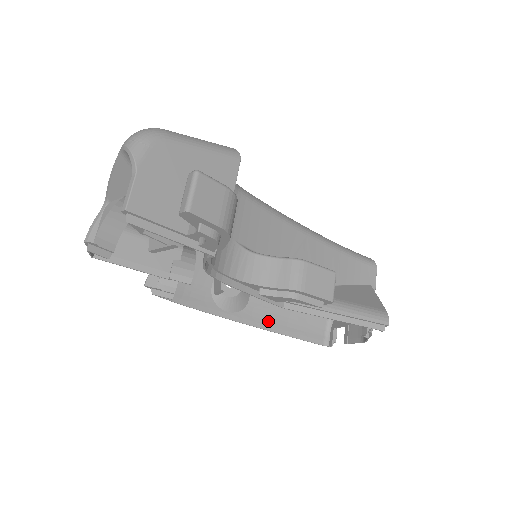
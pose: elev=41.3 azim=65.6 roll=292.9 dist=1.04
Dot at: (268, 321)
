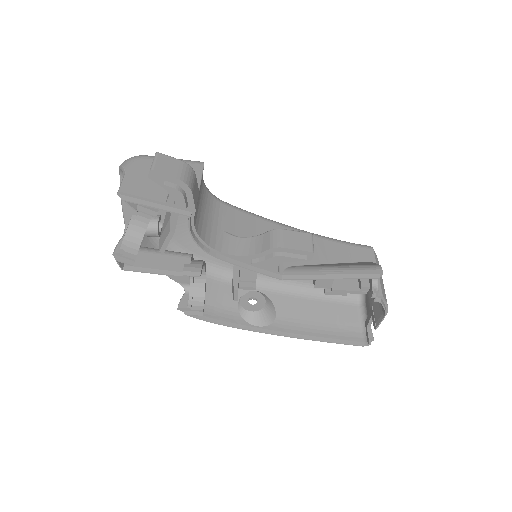
Dot at: (299, 331)
